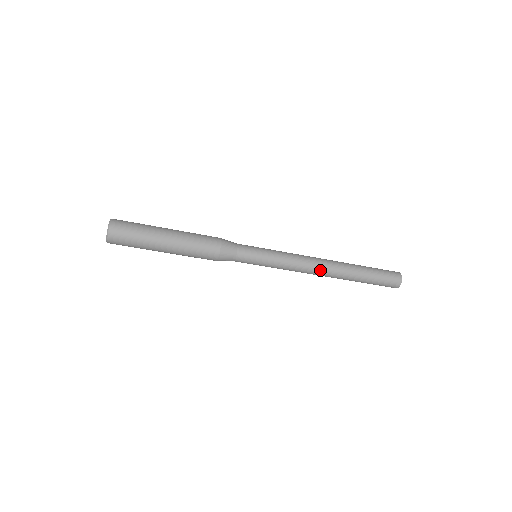
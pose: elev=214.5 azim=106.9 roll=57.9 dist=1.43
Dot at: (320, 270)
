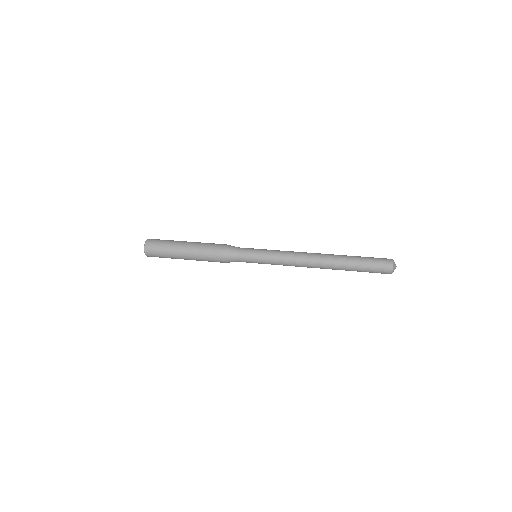
Dot at: (310, 263)
